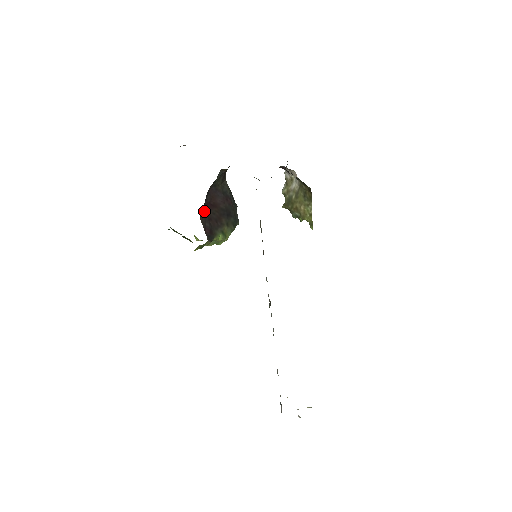
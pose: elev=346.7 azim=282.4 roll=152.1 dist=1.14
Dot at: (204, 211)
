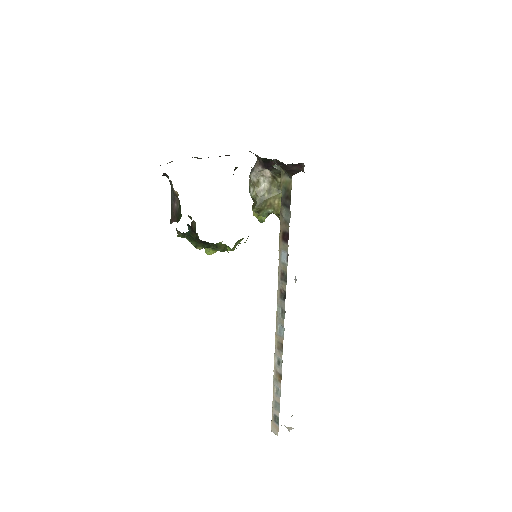
Dot at: occluded
